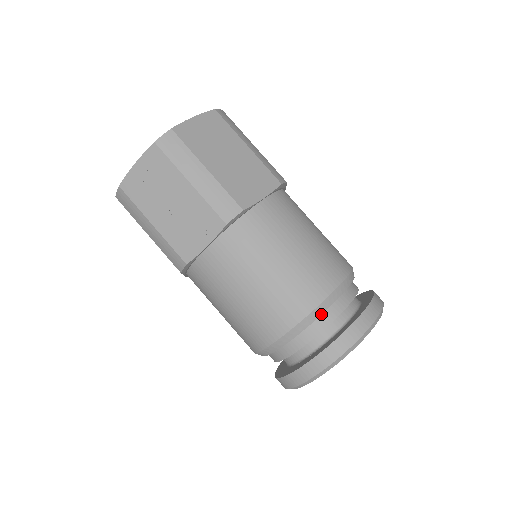
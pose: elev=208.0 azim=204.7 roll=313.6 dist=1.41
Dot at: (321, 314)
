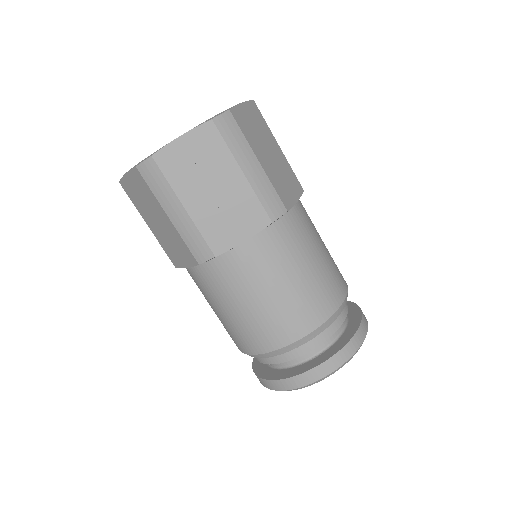
Dot at: (334, 320)
